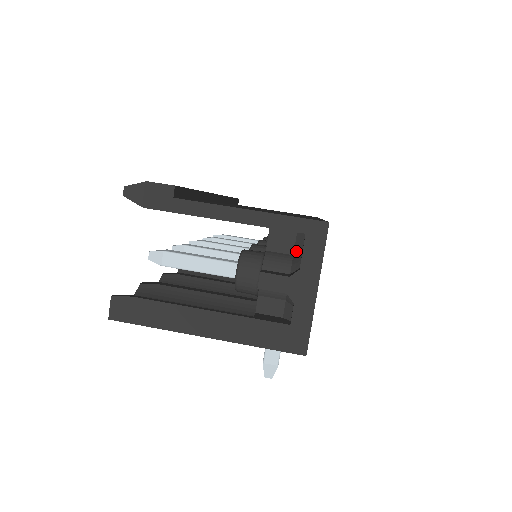
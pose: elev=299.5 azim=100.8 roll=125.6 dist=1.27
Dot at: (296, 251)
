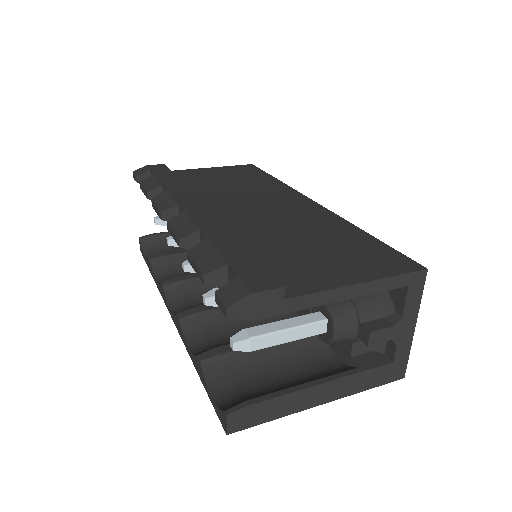
Dot at: occluded
